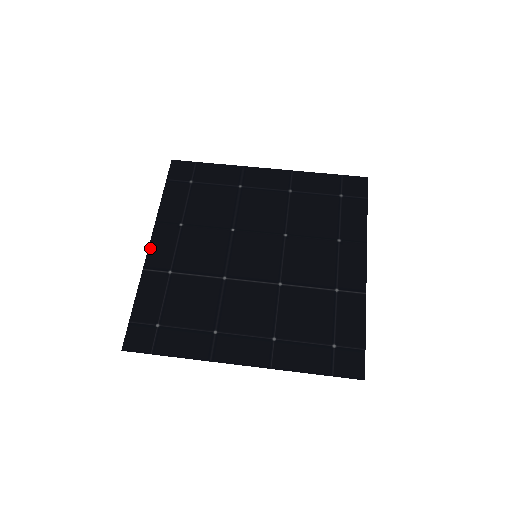
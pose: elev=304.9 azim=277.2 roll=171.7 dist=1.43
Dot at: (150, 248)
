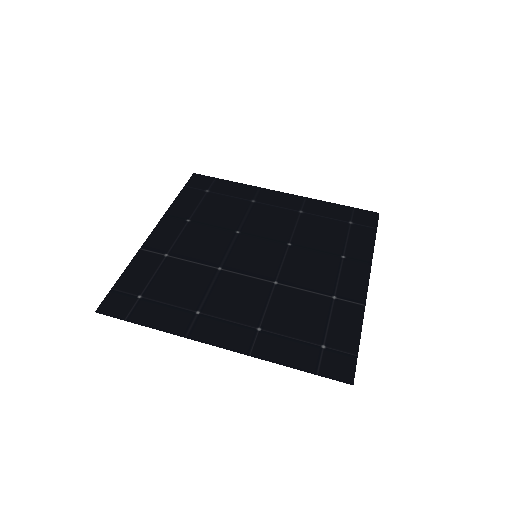
Dot at: (152, 233)
